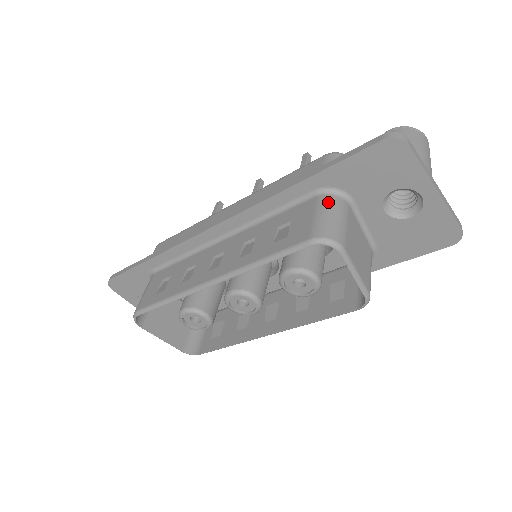
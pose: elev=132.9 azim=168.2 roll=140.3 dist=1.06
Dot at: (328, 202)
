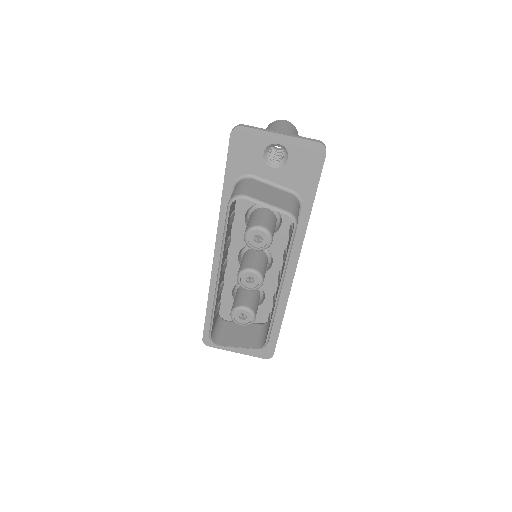
Dot at: (237, 185)
